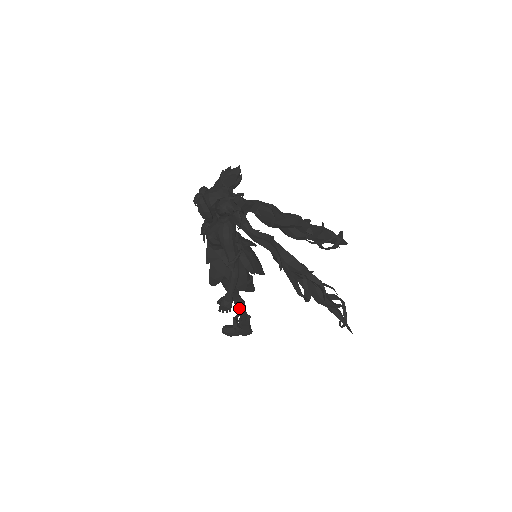
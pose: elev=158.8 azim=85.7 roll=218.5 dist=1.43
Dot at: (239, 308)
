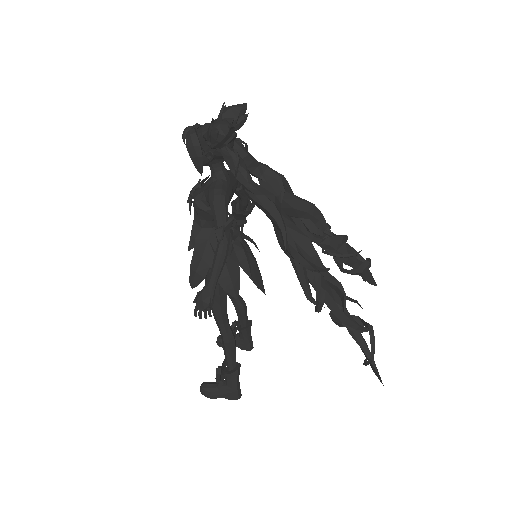
Dot at: (226, 342)
